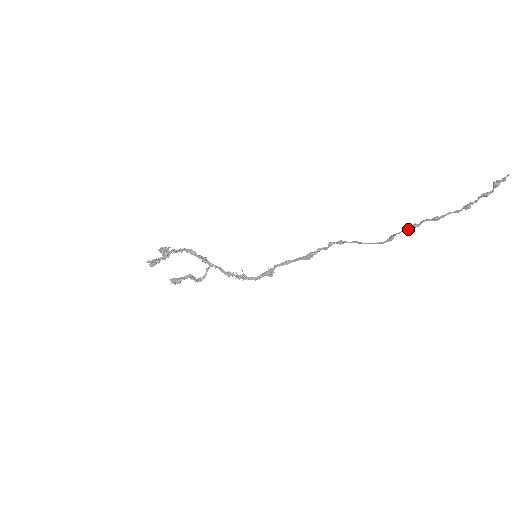
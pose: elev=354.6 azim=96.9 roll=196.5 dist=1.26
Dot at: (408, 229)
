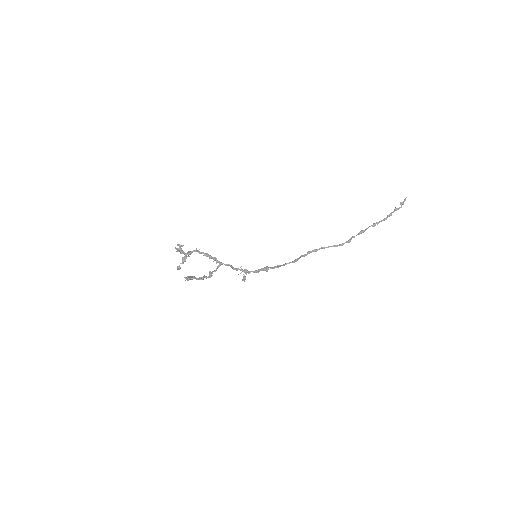
Dot at: (359, 234)
